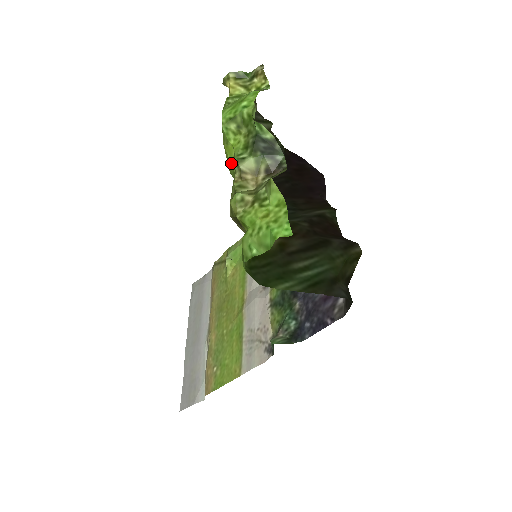
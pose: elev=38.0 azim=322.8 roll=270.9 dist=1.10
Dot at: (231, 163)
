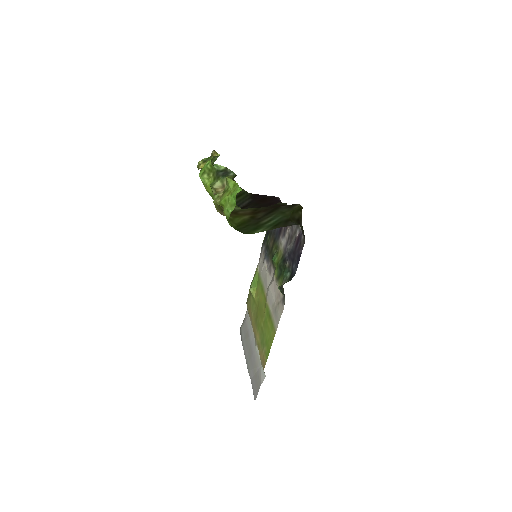
Dot at: (211, 193)
